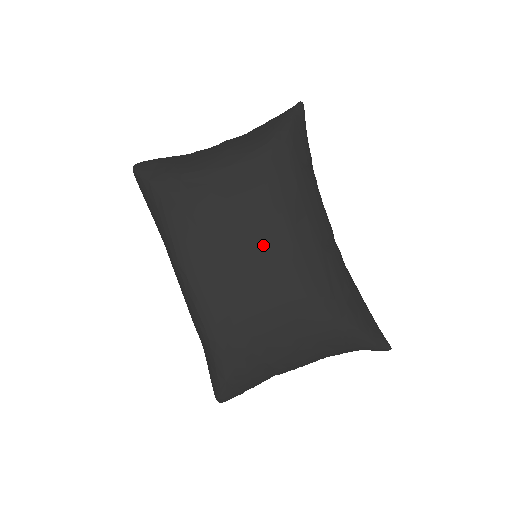
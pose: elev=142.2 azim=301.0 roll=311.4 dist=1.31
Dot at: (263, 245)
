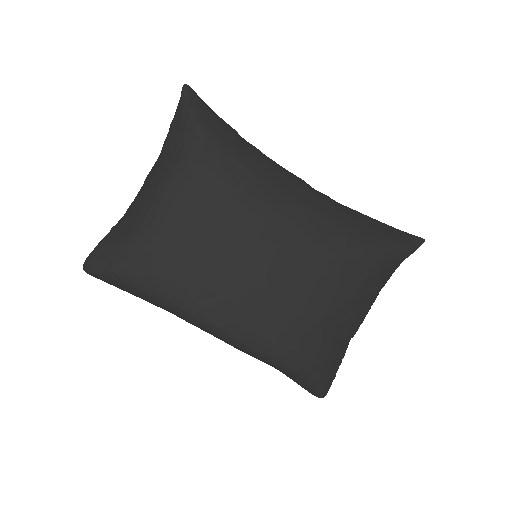
Dot at: (263, 247)
